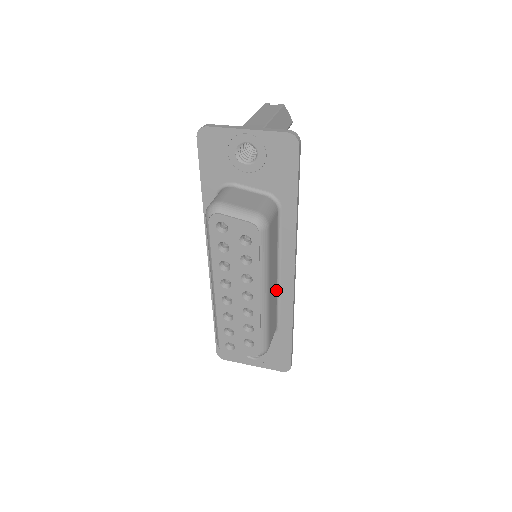
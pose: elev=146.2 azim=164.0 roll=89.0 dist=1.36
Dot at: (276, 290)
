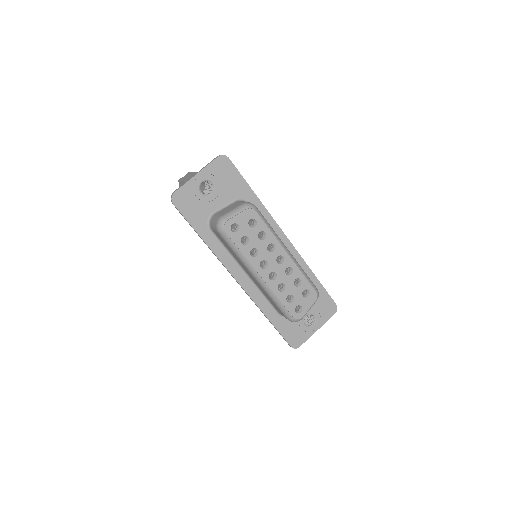
Dot at: occluded
